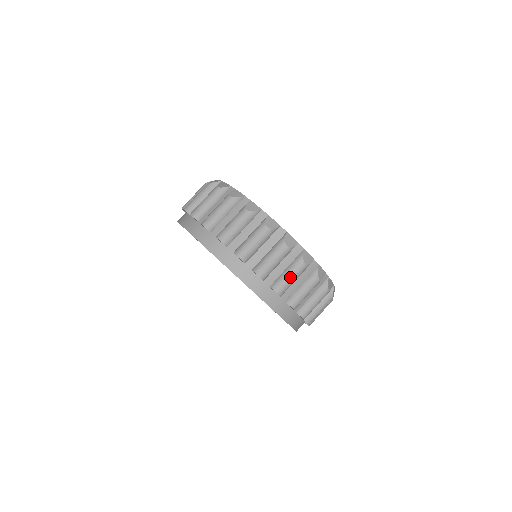
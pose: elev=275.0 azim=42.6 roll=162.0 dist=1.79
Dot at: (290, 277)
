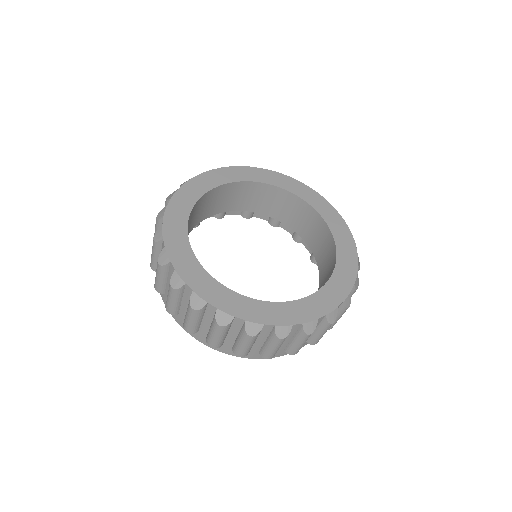
Dot at: (300, 345)
